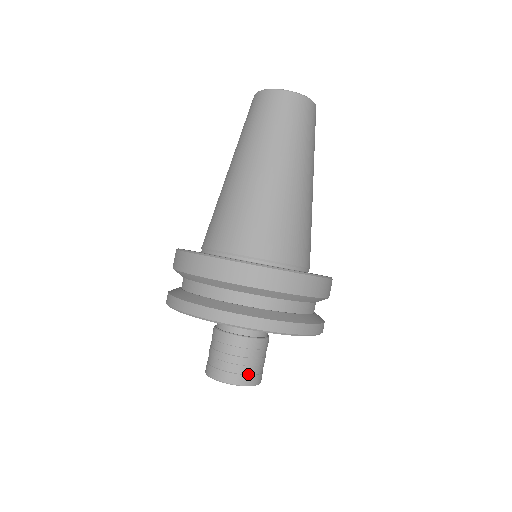
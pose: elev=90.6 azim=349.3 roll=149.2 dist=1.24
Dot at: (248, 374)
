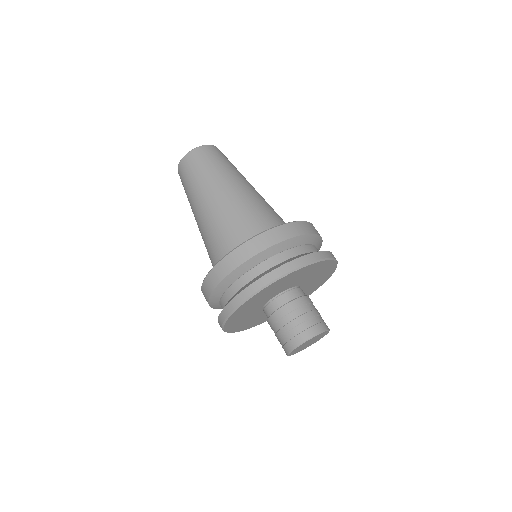
Dot at: (319, 323)
